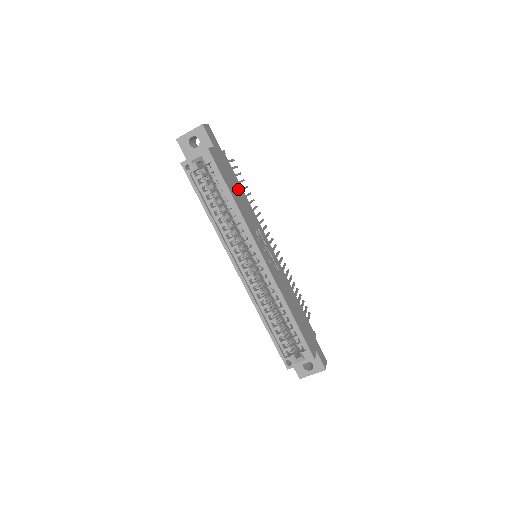
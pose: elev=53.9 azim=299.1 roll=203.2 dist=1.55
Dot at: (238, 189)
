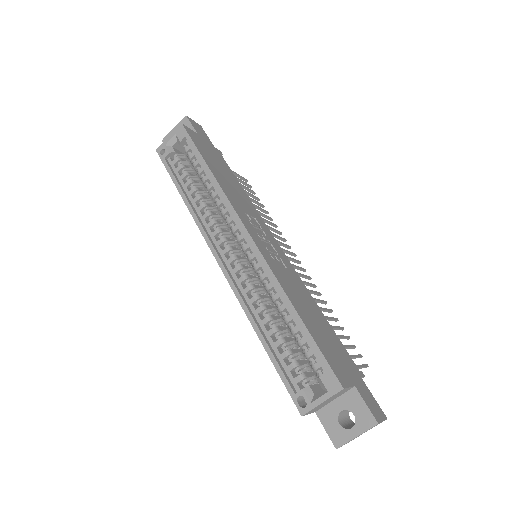
Dot at: (229, 177)
